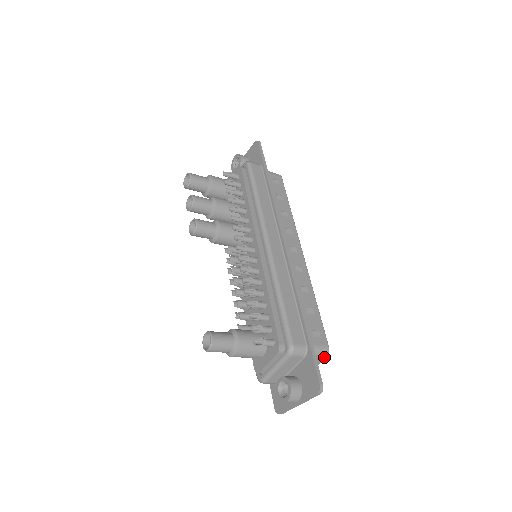
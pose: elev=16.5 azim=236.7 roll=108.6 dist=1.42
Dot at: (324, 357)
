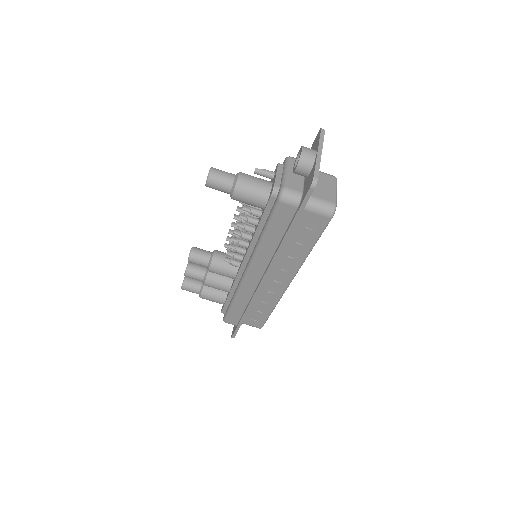
Dot at: (333, 178)
